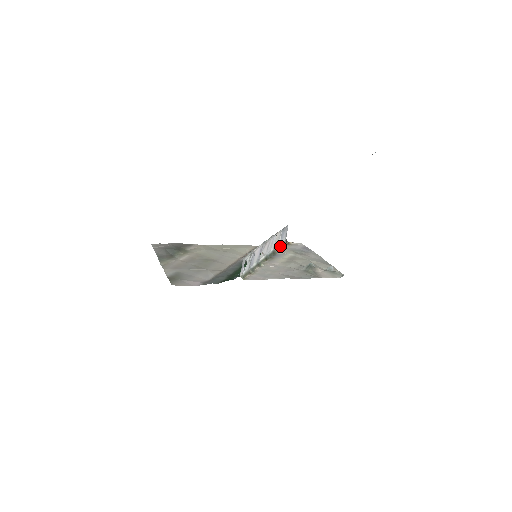
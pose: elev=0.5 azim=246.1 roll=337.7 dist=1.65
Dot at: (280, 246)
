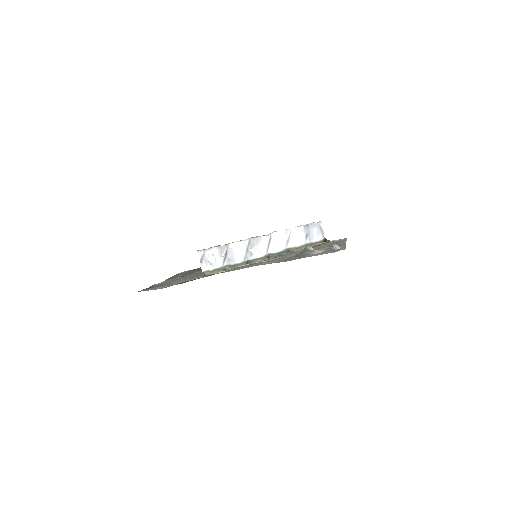
Dot at: (307, 245)
